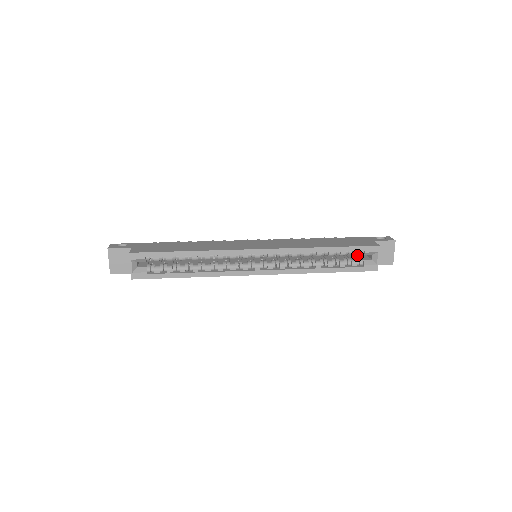
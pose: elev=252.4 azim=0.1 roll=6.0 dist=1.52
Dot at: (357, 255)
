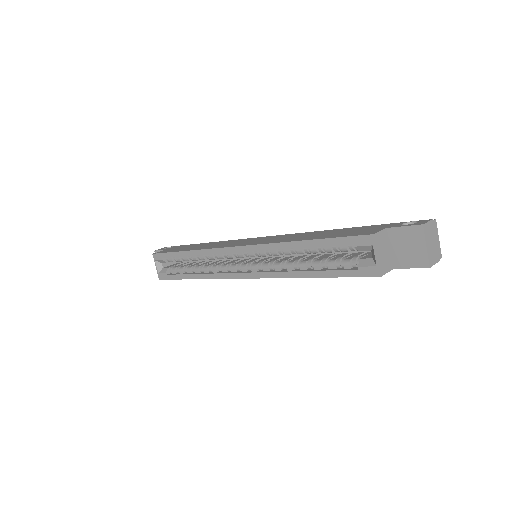
Dot at: occluded
